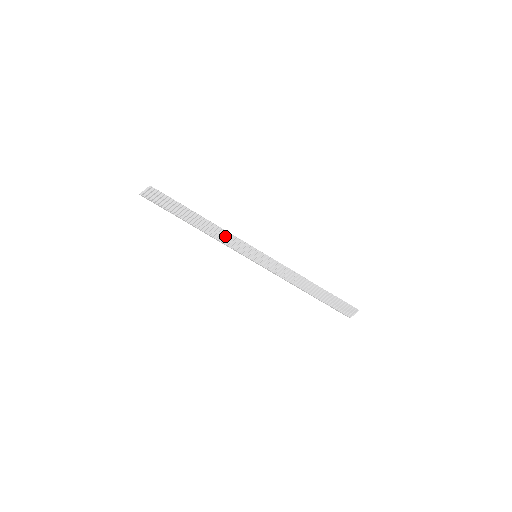
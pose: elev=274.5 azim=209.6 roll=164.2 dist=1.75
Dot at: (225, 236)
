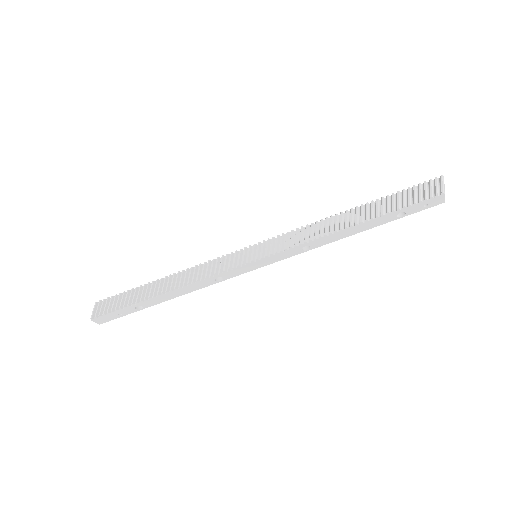
Dot at: (202, 271)
